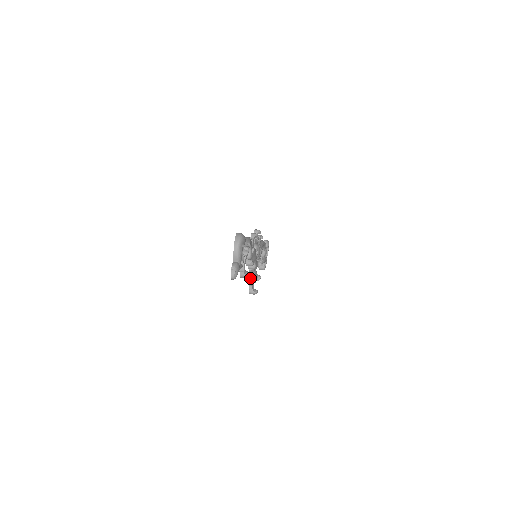
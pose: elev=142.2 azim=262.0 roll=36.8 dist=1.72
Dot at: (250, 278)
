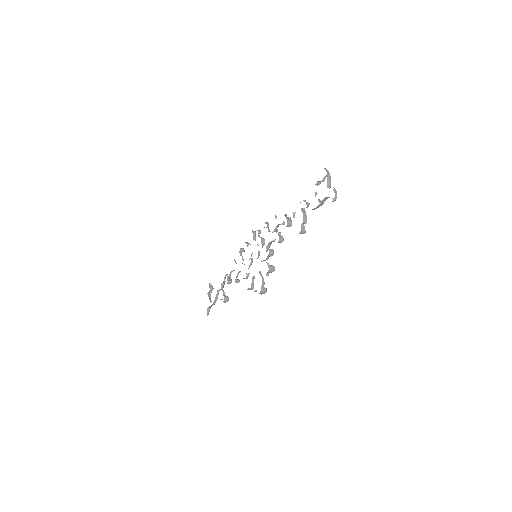
Dot at: (270, 265)
